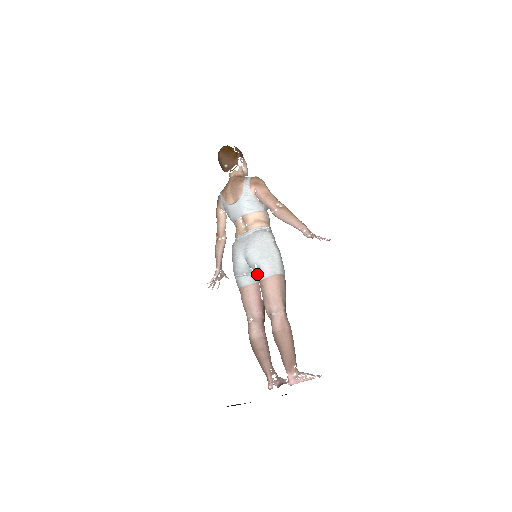
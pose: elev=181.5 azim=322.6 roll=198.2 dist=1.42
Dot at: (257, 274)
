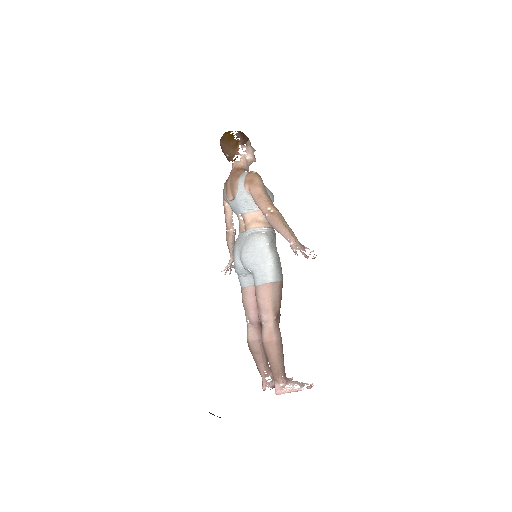
Dot at: occluded
